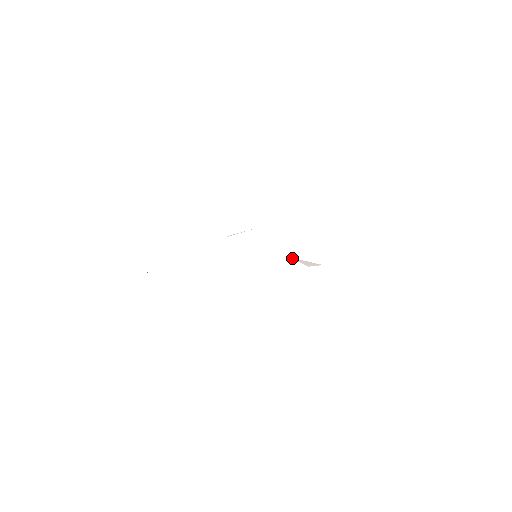
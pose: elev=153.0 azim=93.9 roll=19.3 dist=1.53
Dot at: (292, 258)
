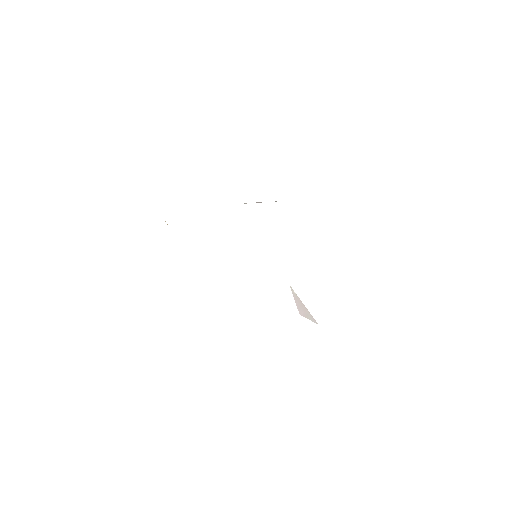
Dot at: occluded
